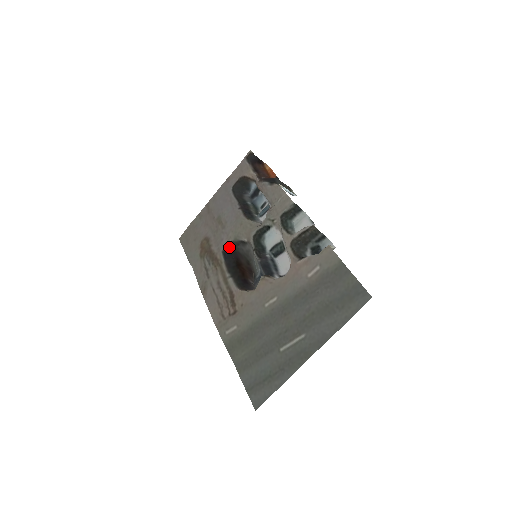
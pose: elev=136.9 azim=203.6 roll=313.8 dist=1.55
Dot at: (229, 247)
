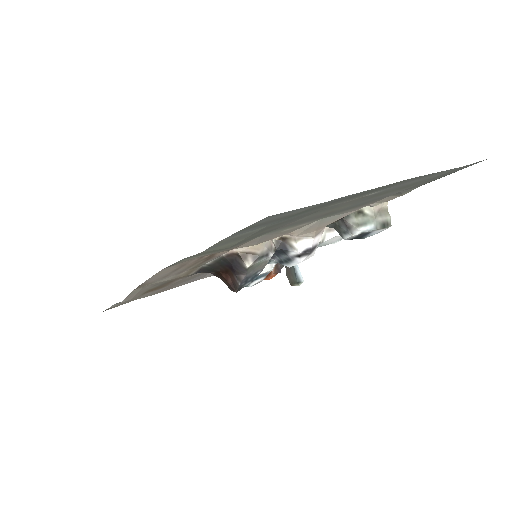
Dot at: occluded
